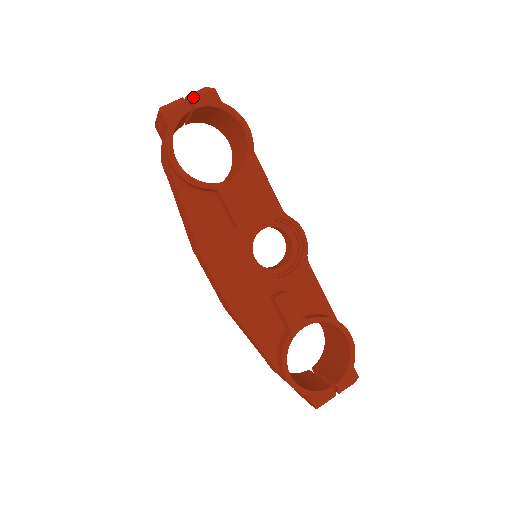
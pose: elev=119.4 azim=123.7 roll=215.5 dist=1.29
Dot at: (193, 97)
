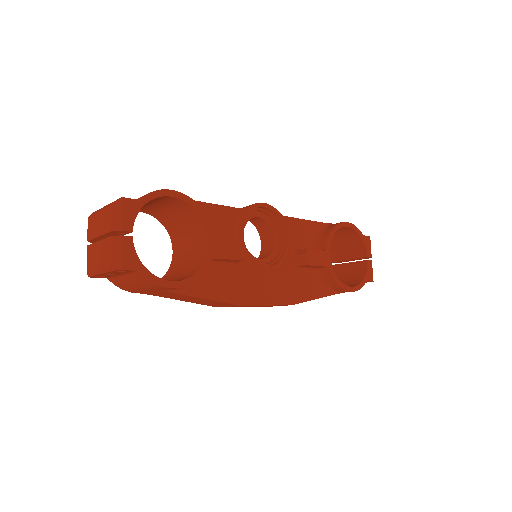
Dot at: (120, 226)
